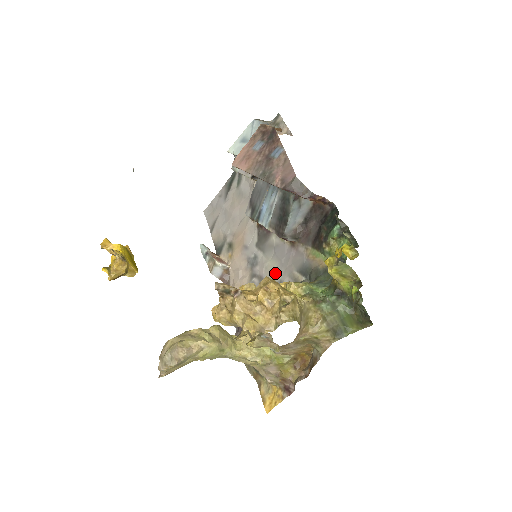
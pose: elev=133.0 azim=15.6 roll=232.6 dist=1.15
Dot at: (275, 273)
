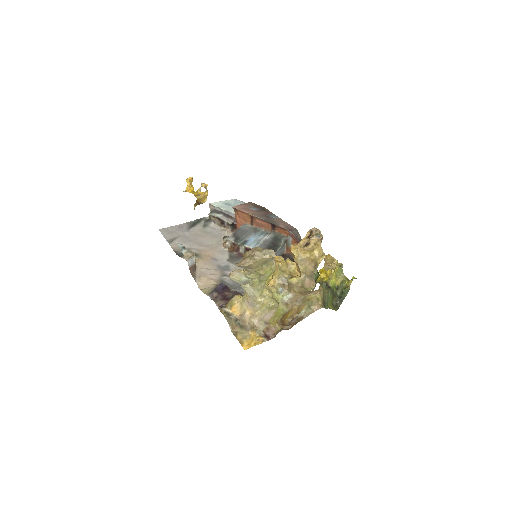
Dot at: occluded
